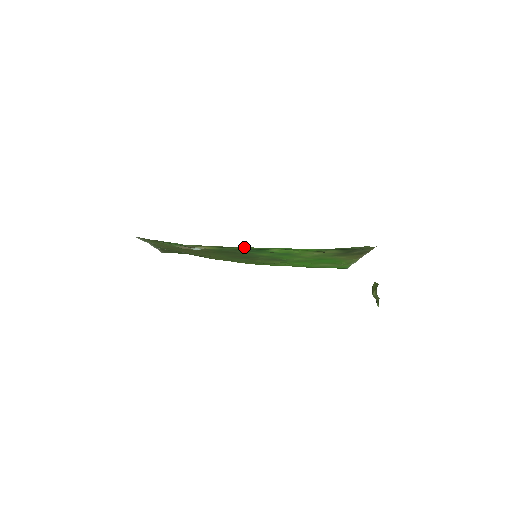
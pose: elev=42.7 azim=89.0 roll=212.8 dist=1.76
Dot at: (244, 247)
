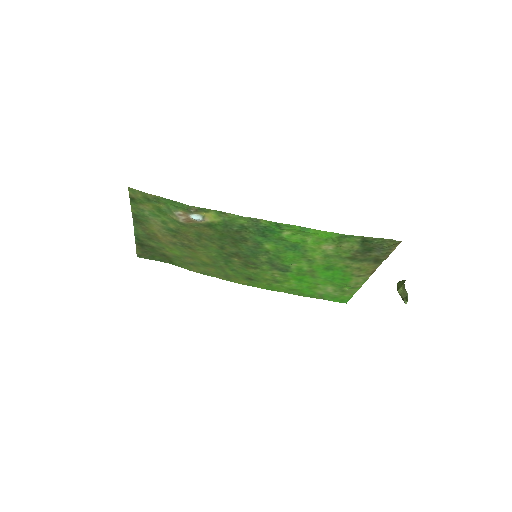
Dot at: (256, 219)
